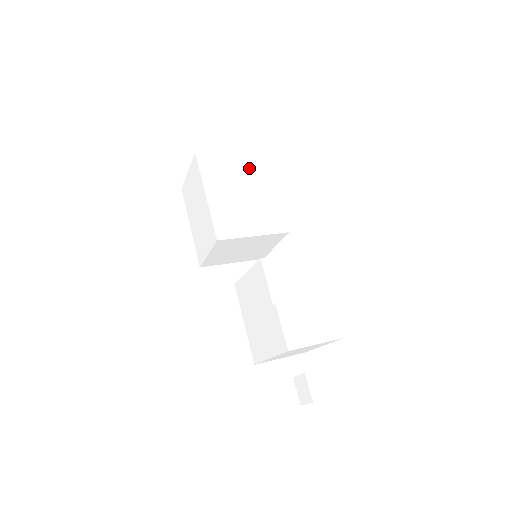
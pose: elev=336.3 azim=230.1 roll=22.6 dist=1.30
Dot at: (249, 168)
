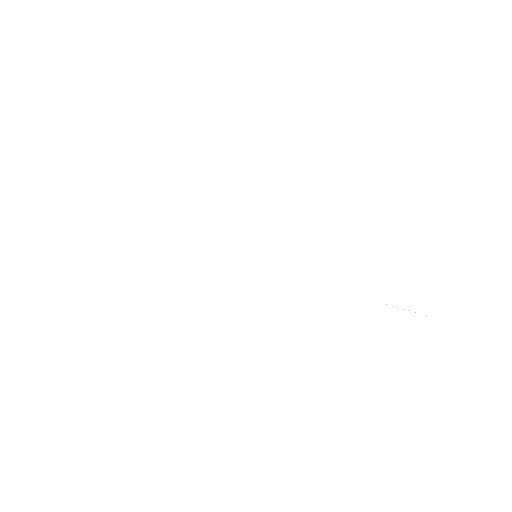
Dot at: occluded
